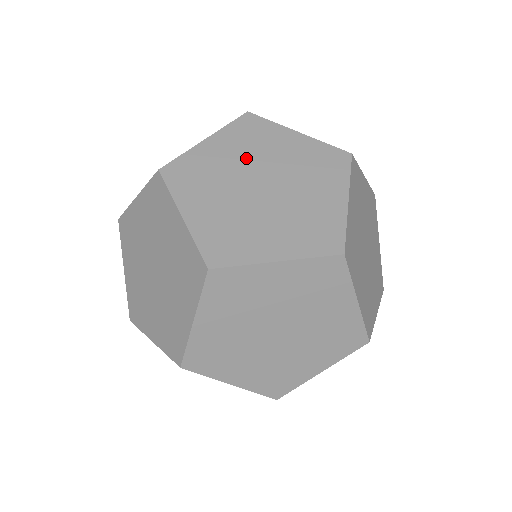
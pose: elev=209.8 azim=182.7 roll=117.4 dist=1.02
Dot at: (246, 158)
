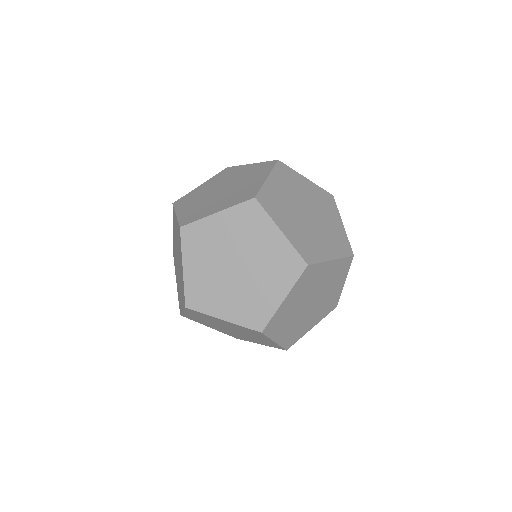
Dot at: (313, 201)
